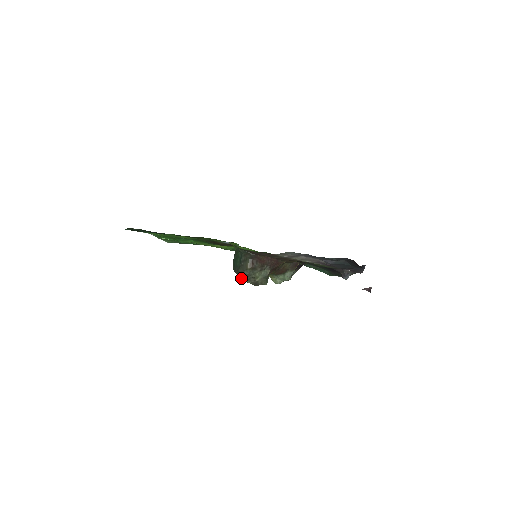
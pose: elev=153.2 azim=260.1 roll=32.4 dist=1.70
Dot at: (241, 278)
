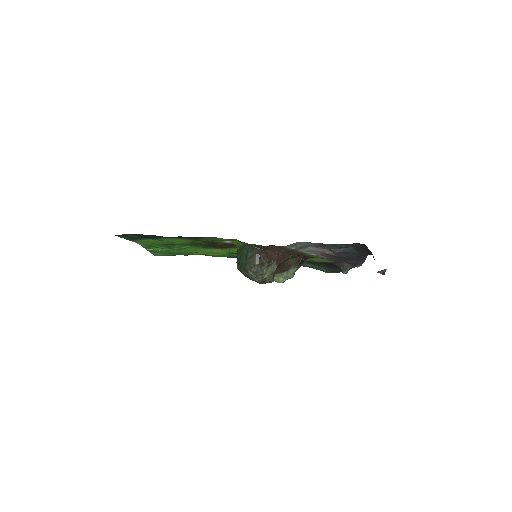
Dot at: (247, 277)
